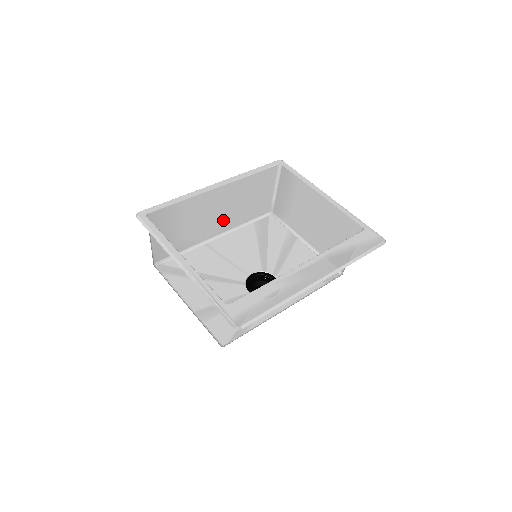
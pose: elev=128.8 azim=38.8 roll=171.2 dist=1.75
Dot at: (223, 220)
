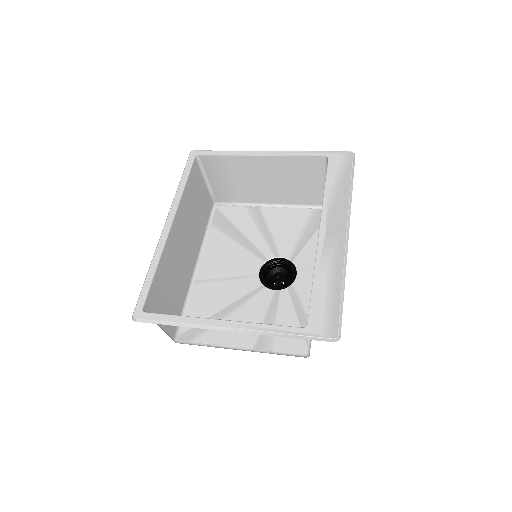
Dot at: (191, 248)
